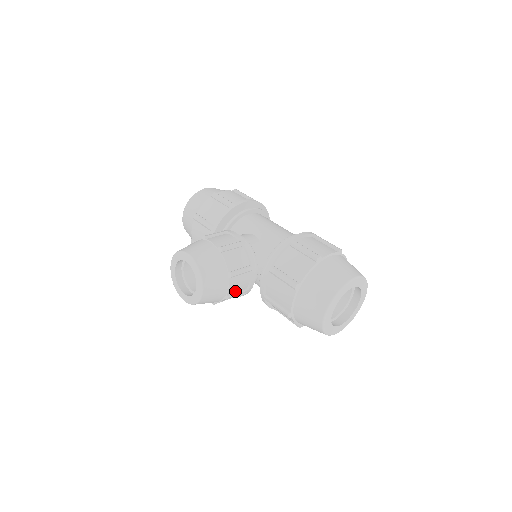
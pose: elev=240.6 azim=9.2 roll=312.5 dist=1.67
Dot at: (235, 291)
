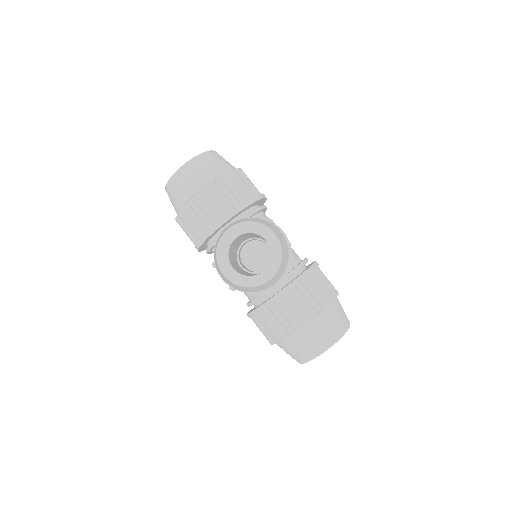
Dot at: occluded
